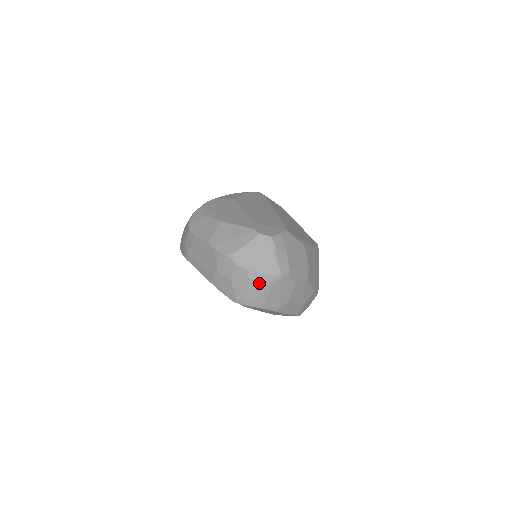
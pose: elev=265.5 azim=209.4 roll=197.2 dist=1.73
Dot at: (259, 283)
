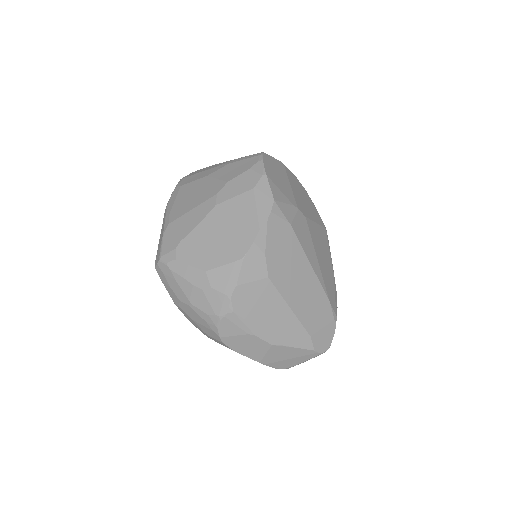
Dot at: occluded
